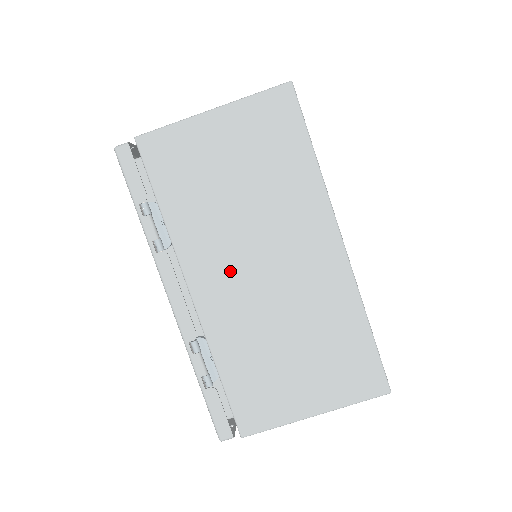
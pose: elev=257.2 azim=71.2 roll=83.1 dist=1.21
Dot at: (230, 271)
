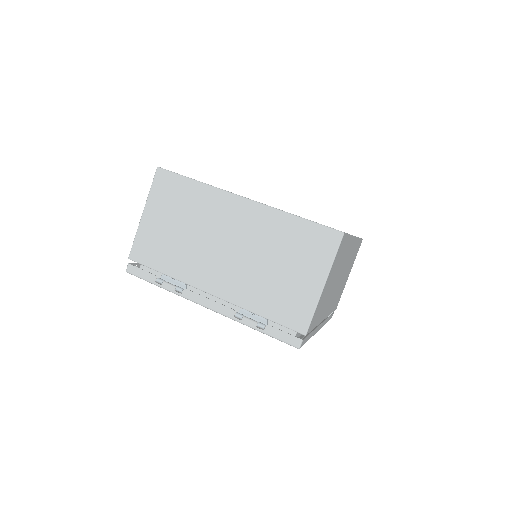
Dot at: (216, 266)
